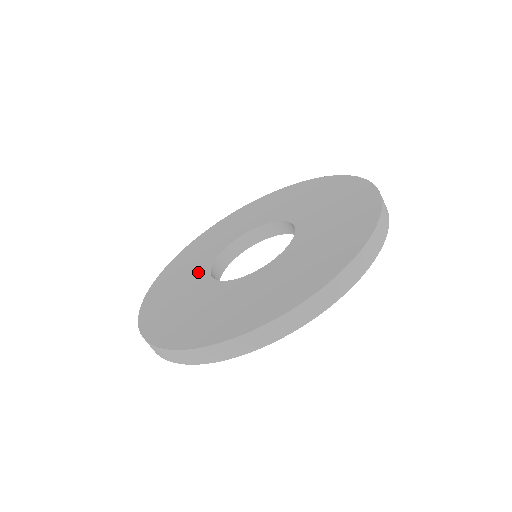
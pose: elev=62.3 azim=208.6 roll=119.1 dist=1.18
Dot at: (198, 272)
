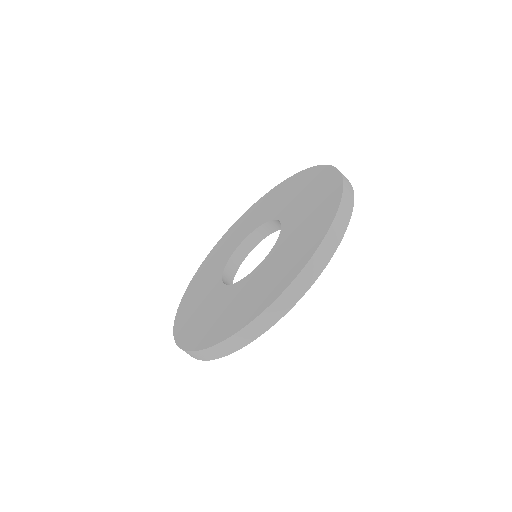
Dot at: (212, 286)
